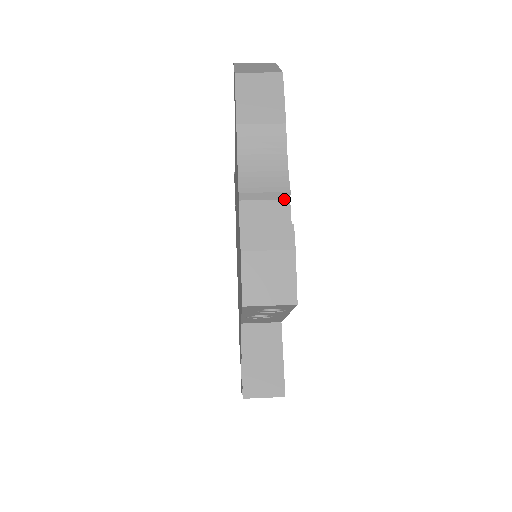
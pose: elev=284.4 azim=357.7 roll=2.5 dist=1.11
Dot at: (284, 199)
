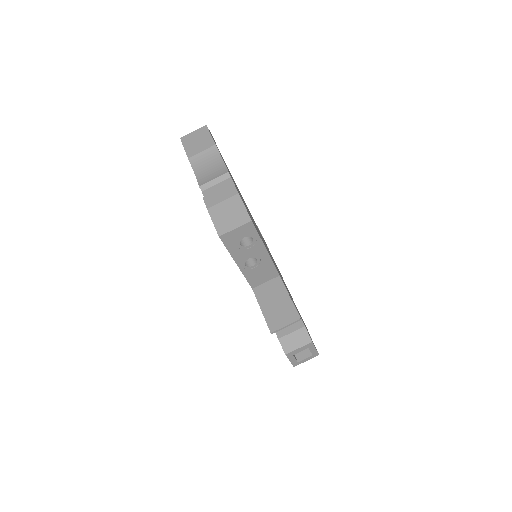
Dot at: (227, 178)
